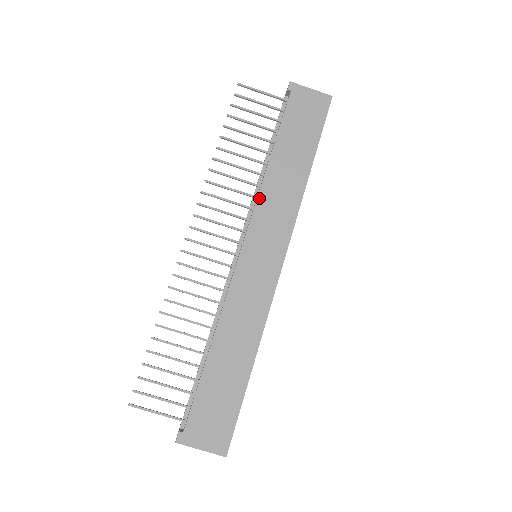
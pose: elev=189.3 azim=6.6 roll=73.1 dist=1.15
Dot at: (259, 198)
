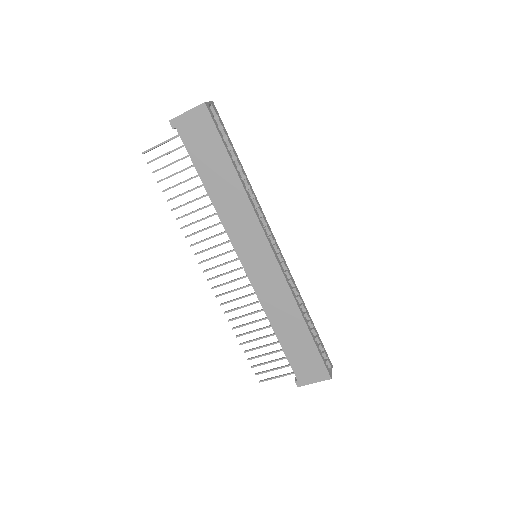
Dot at: (224, 224)
